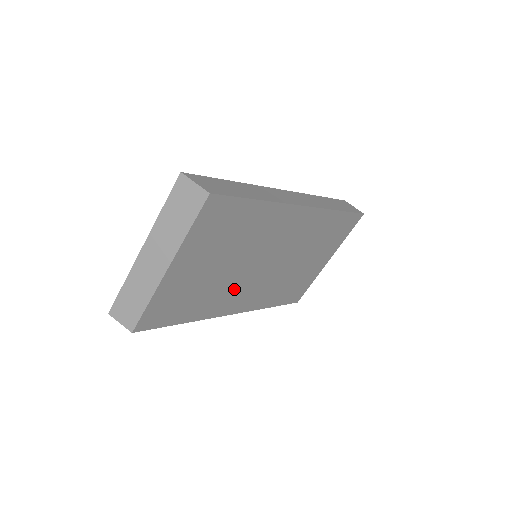
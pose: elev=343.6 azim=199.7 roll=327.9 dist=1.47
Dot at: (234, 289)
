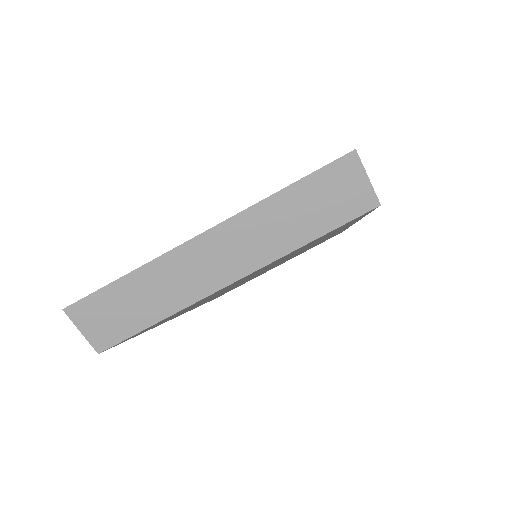
Dot at: occluded
